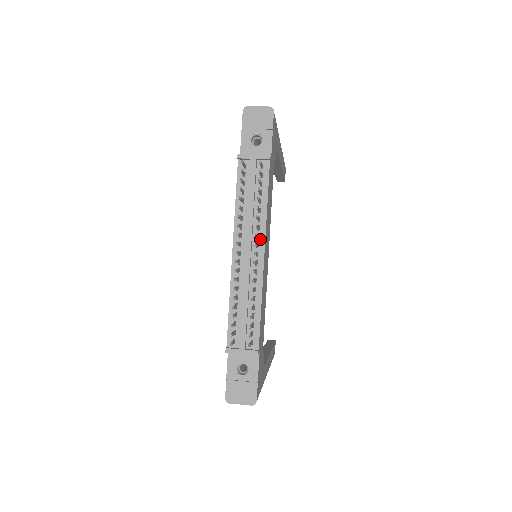
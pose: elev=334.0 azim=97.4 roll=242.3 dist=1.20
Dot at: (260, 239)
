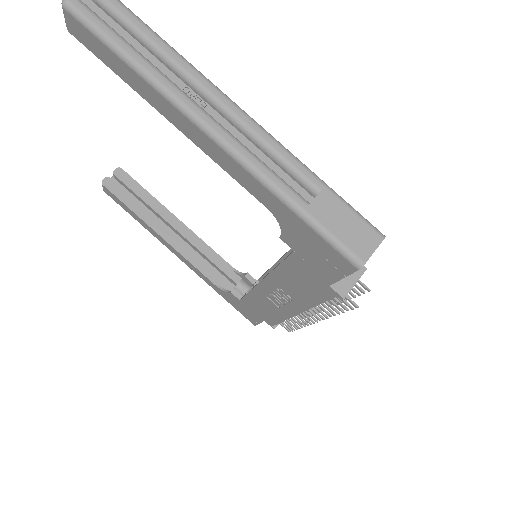
Dot at: occluded
